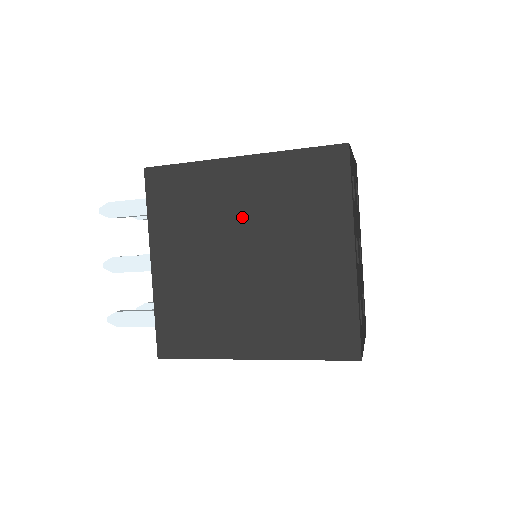
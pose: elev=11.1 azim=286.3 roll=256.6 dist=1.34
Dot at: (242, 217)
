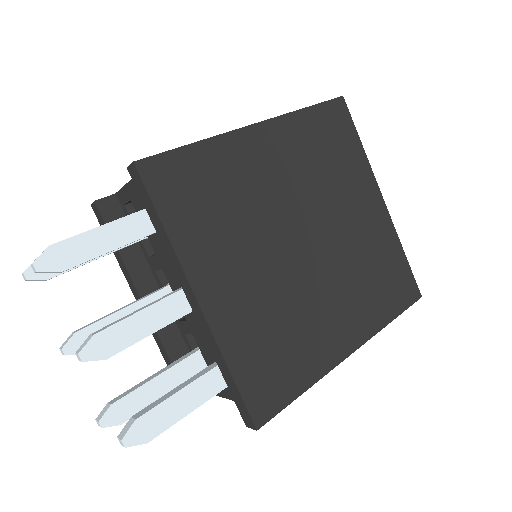
Dot at: (284, 195)
